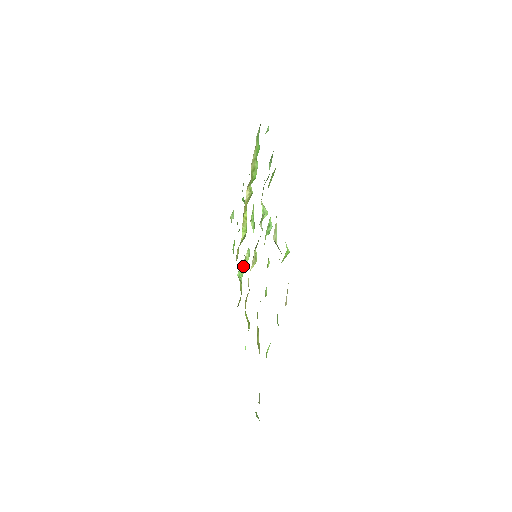
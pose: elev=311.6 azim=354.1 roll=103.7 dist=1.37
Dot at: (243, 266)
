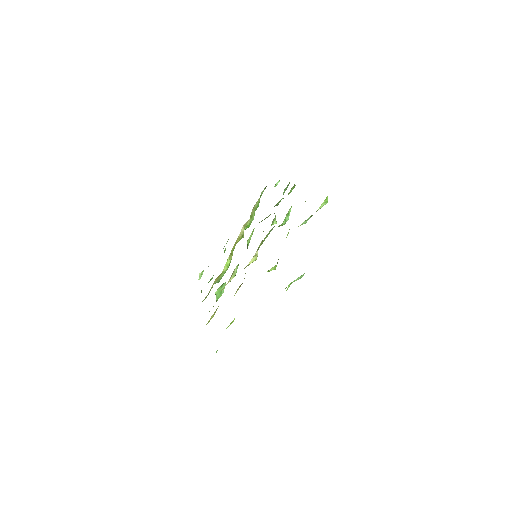
Dot at: (231, 275)
